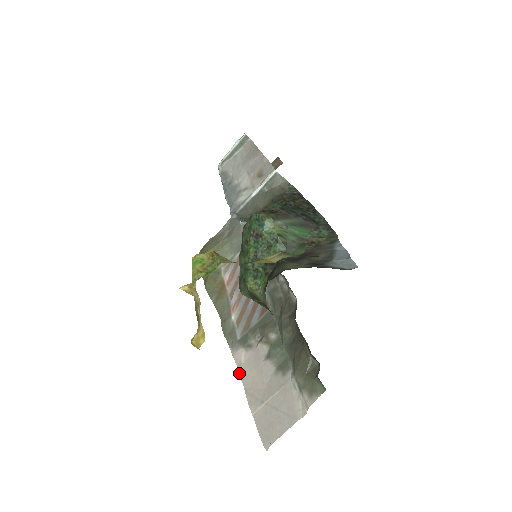
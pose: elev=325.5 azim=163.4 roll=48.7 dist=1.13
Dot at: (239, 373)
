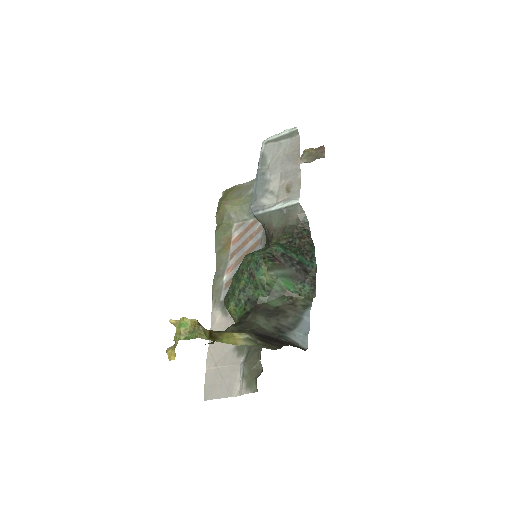
Dot at: (210, 329)
